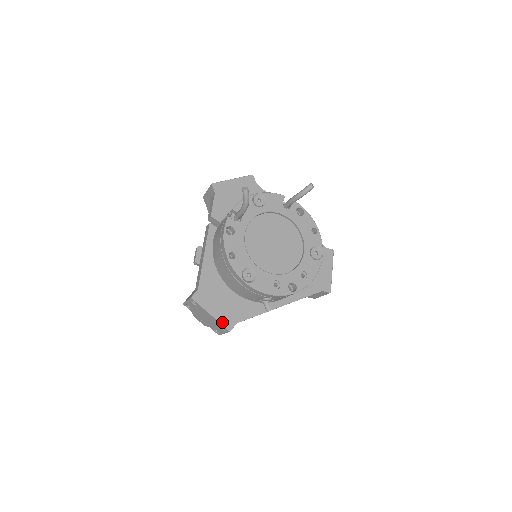
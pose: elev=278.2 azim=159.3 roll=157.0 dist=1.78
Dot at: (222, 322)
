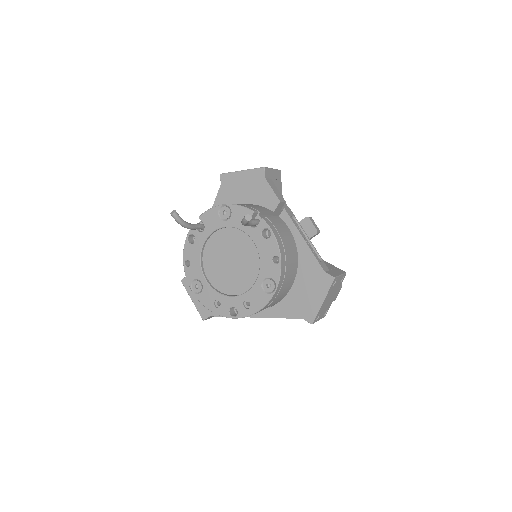
Dot at: (199, 310)
